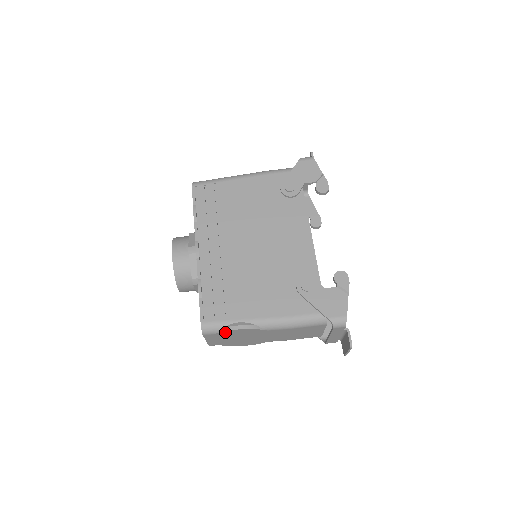
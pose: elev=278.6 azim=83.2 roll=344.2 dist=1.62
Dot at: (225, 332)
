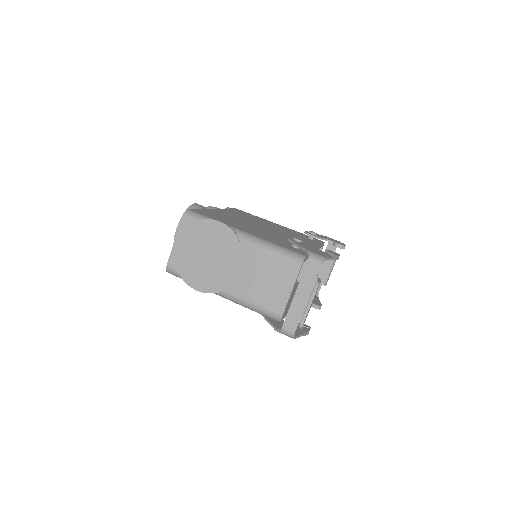
Dot at: (203, 224)
